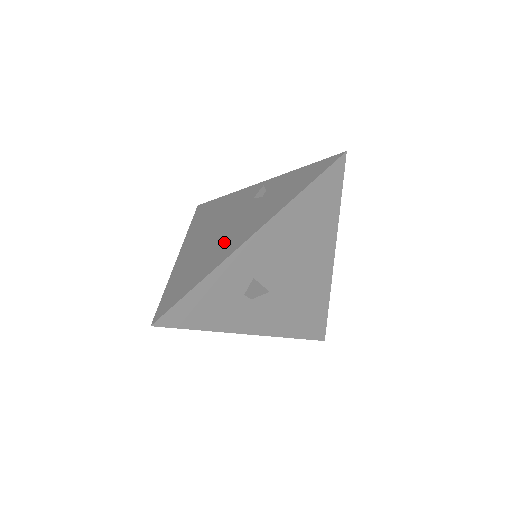
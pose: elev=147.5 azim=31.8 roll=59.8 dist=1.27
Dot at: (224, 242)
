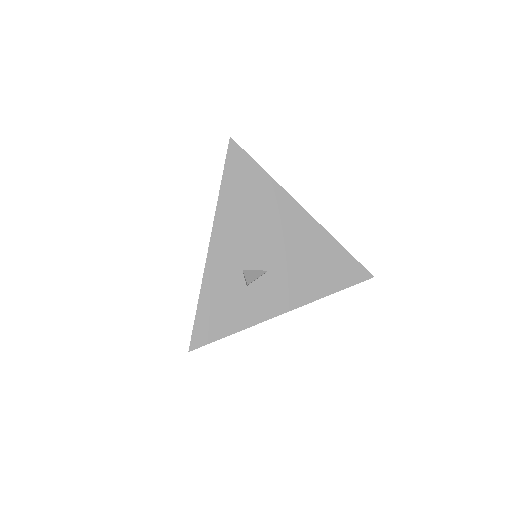
Dot at: occluded
